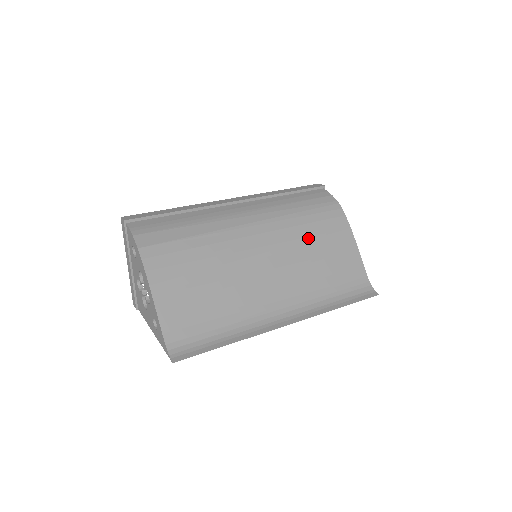
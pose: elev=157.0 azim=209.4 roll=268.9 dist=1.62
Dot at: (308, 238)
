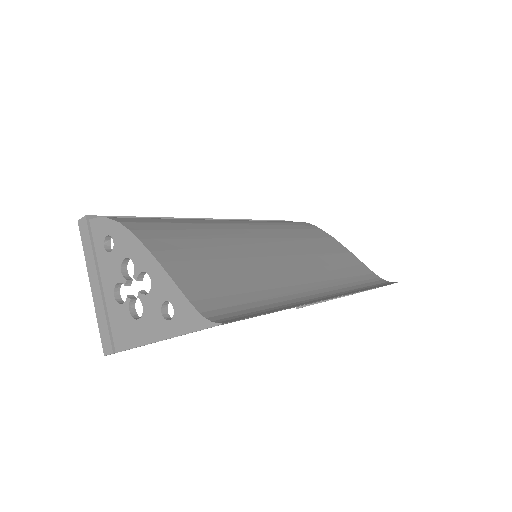
Dot at: (301, 238)
